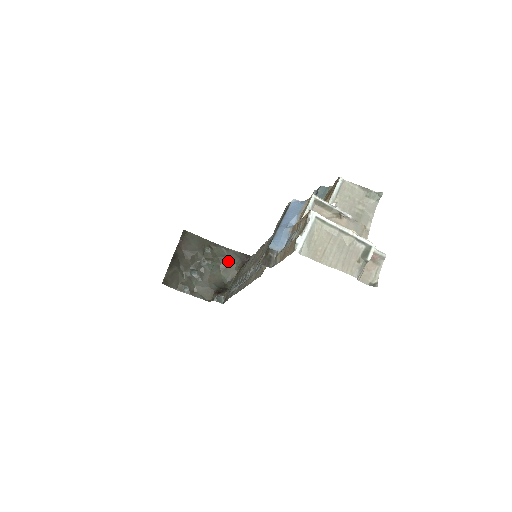
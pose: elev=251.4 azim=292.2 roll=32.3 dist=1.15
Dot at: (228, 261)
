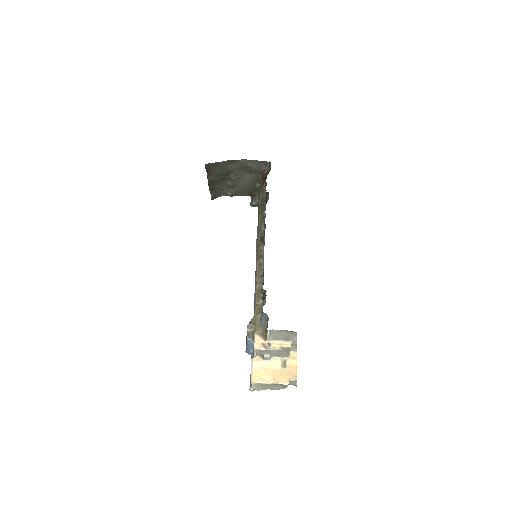
Dot at: (250, 168)
